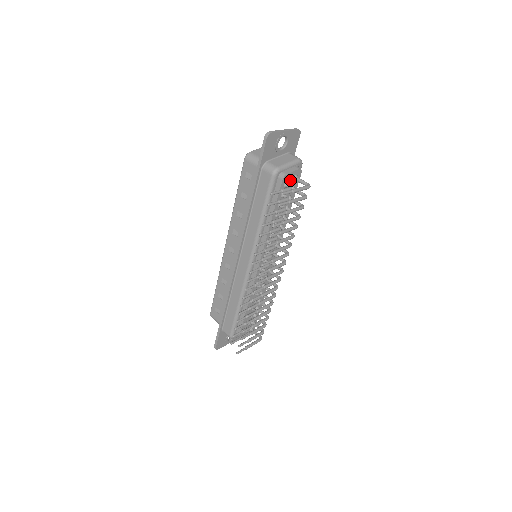
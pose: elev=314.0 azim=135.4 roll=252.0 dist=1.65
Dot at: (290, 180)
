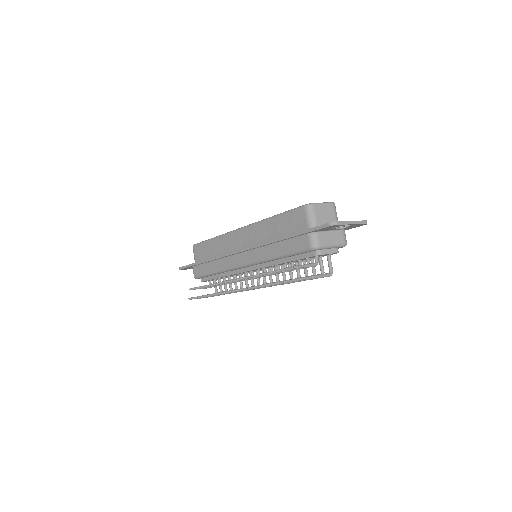
Dot at: (322, 255)
